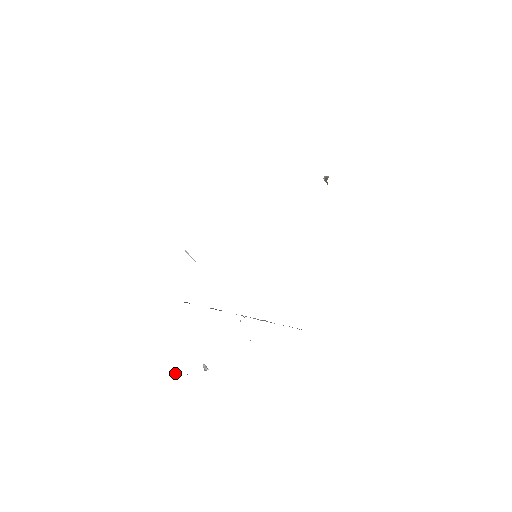
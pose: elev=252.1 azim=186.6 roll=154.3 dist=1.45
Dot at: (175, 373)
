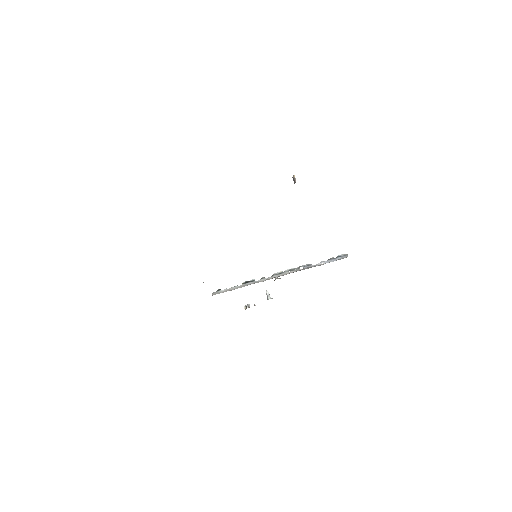
Dot at: (245, 306)
